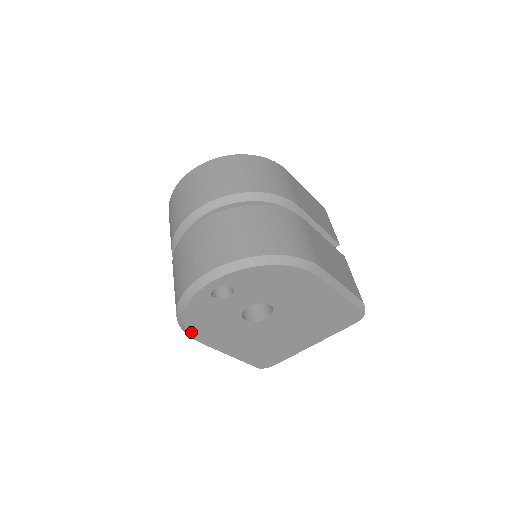
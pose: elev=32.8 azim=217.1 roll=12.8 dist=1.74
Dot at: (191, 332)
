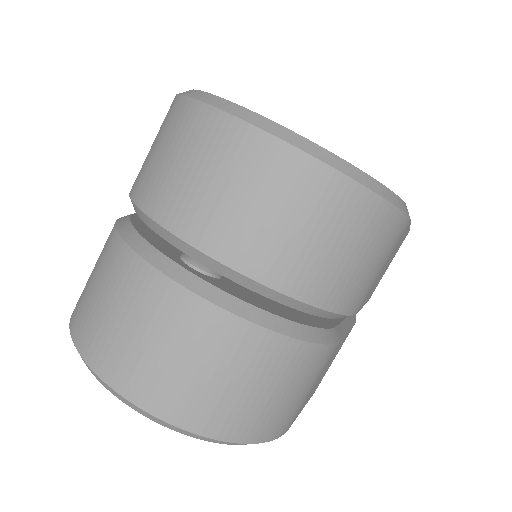
Dot at: occluded
